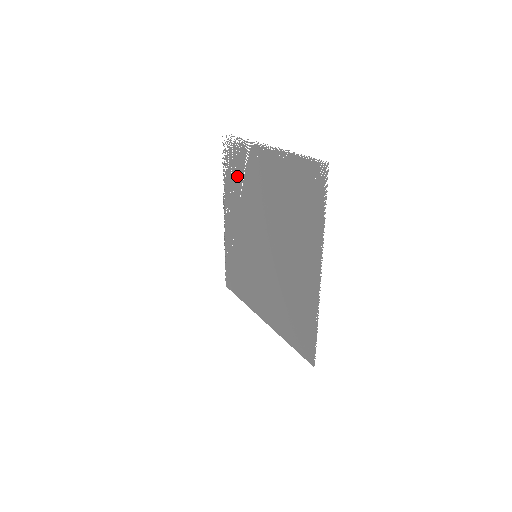
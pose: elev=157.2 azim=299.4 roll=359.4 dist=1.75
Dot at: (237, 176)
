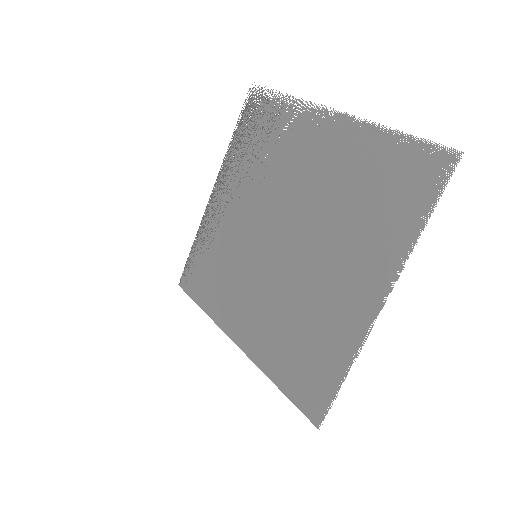
Dot at: (260, 144)
